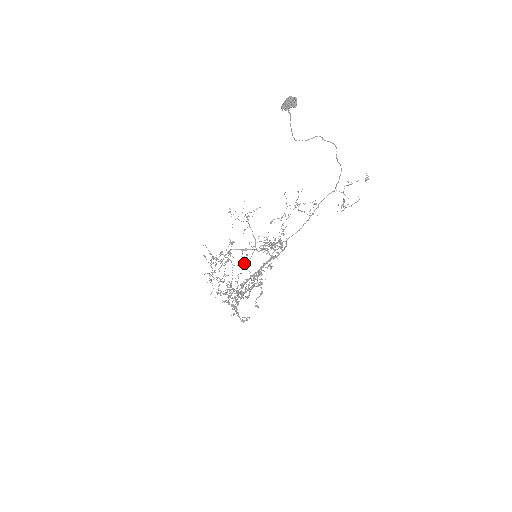
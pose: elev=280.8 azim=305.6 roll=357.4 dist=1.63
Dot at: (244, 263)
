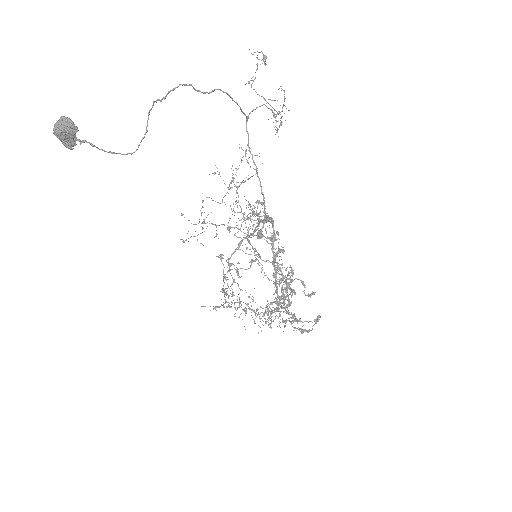
Dot at: occluded
